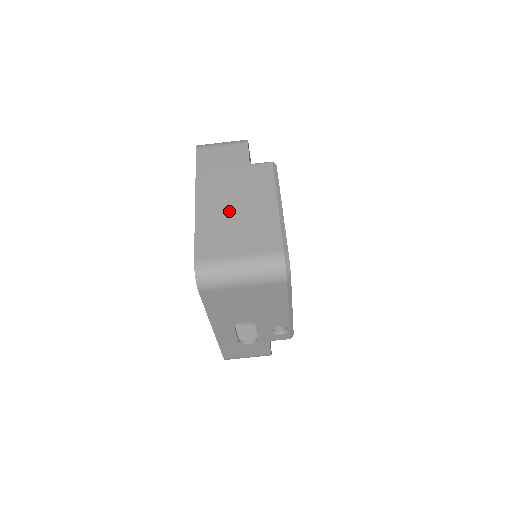
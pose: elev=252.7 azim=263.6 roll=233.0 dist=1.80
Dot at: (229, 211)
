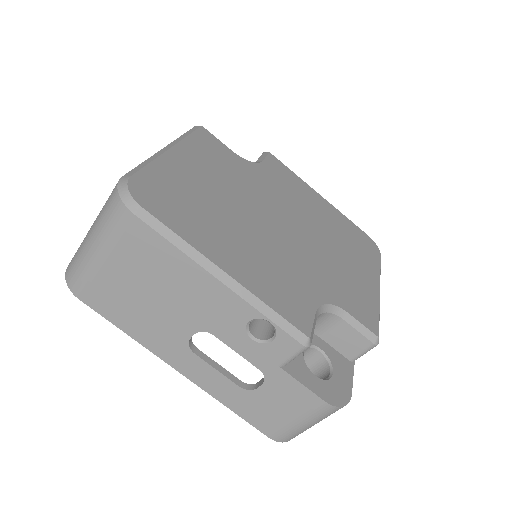
Dot at: occluded
